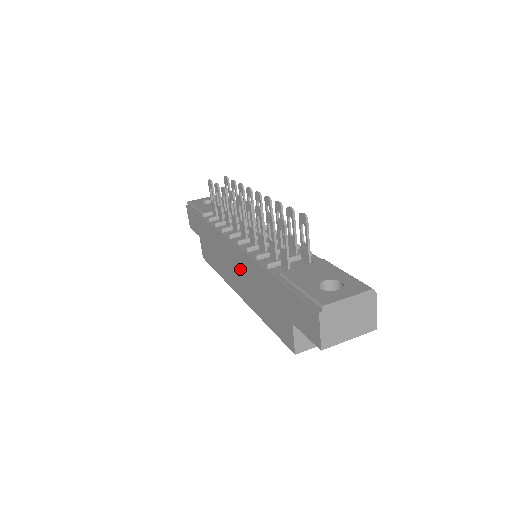
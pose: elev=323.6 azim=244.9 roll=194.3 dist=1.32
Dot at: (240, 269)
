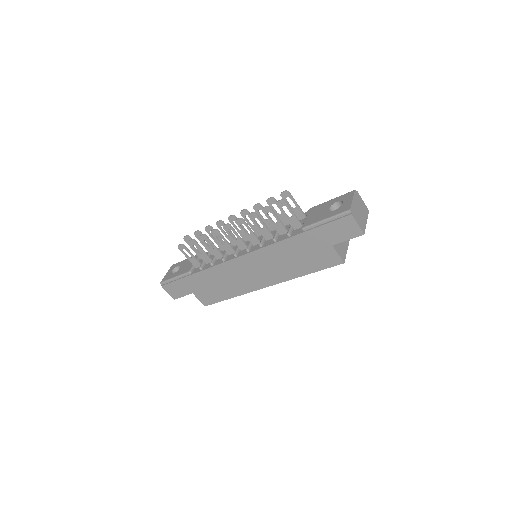
Dot at: (260, 265)
